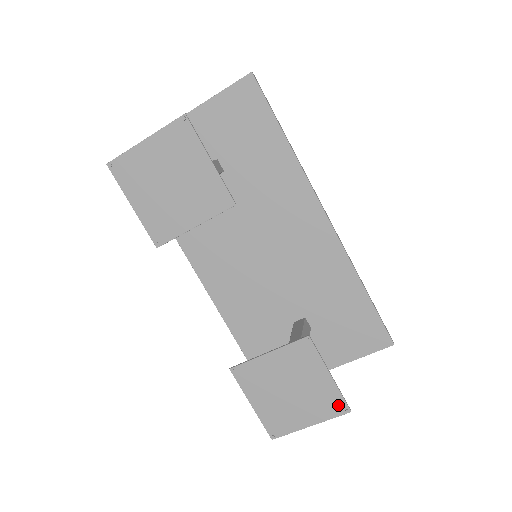
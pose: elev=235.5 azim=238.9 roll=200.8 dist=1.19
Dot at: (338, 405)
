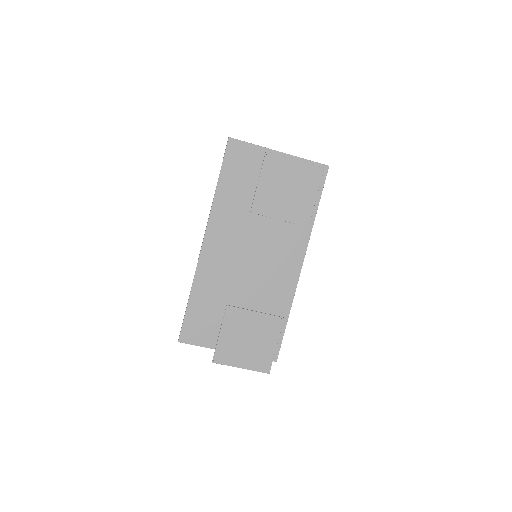
Dot at: (266, 365)
